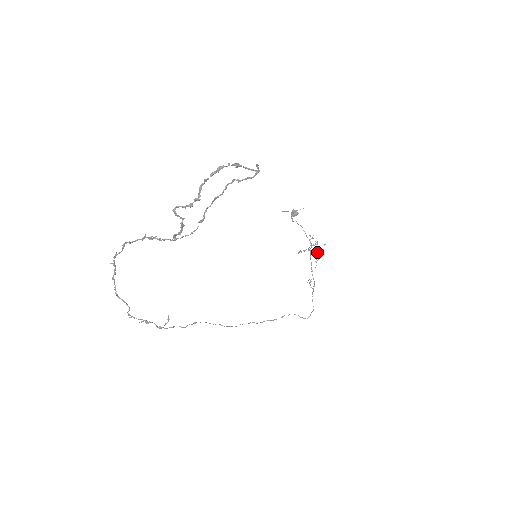
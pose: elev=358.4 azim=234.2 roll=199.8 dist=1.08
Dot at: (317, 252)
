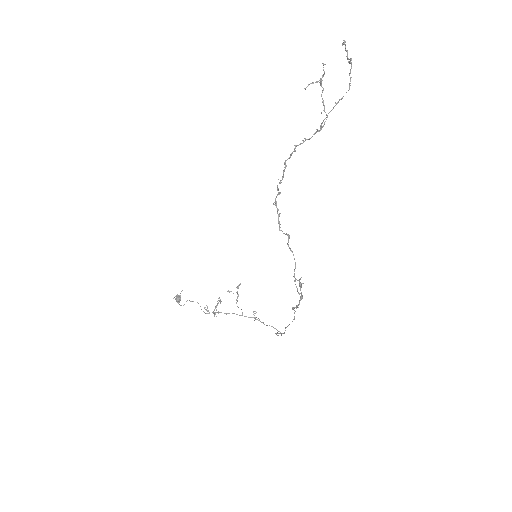
Dot at: (236, 292)
